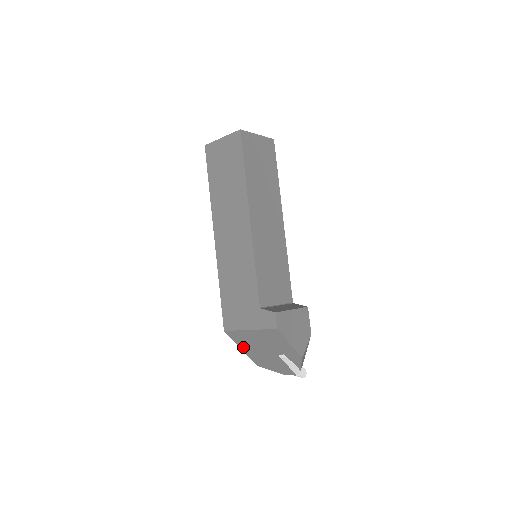
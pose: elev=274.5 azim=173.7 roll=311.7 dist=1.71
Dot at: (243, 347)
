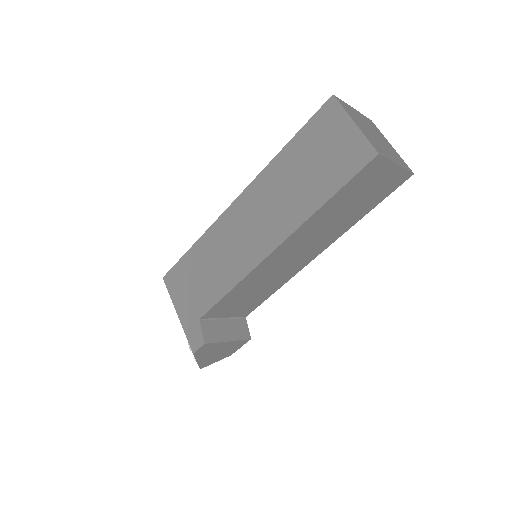
Dot at: occluded
